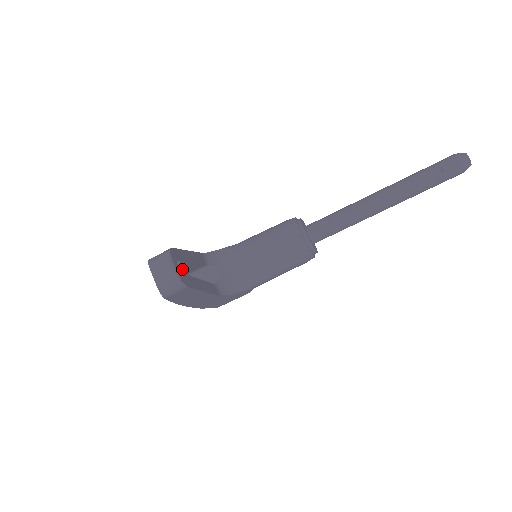
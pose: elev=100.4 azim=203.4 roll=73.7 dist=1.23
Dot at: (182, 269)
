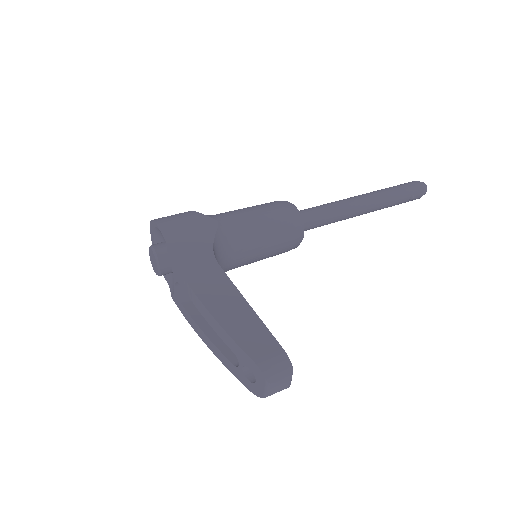
Dot at: occluded
